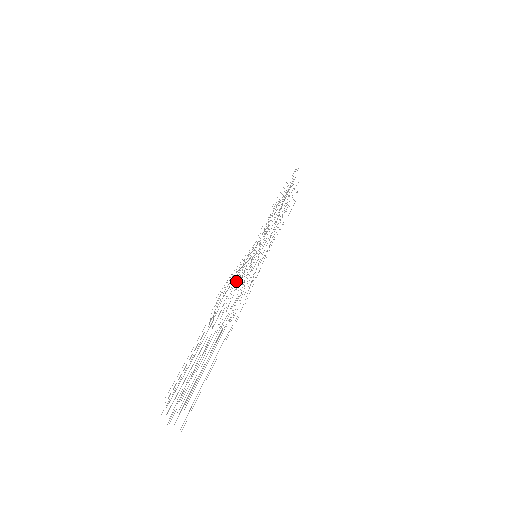
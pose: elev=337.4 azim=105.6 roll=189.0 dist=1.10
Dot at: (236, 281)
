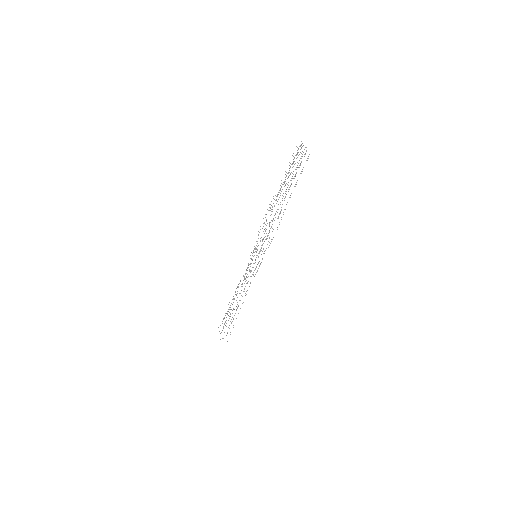
Dot at: occluded
